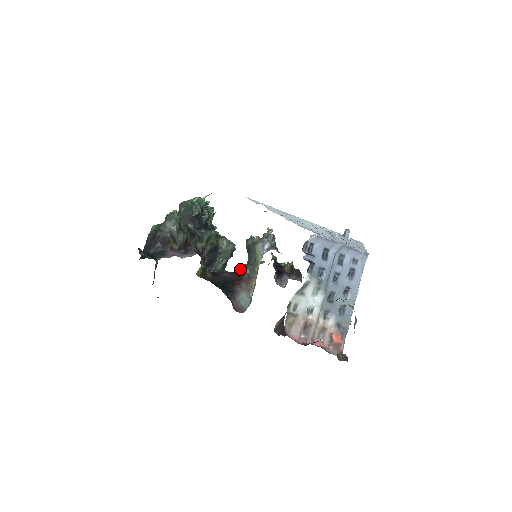
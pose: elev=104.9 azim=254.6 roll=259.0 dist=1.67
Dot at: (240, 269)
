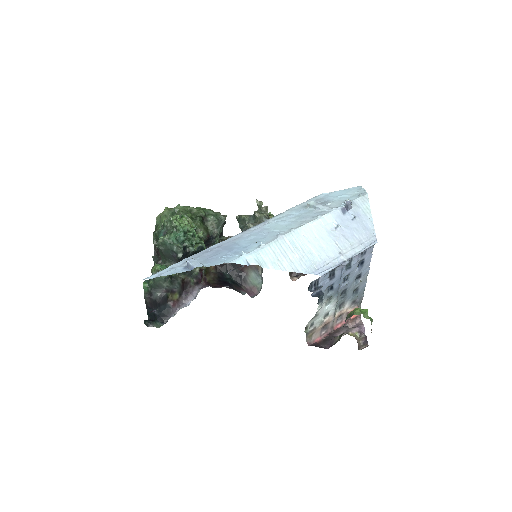
Dot at: occluded
